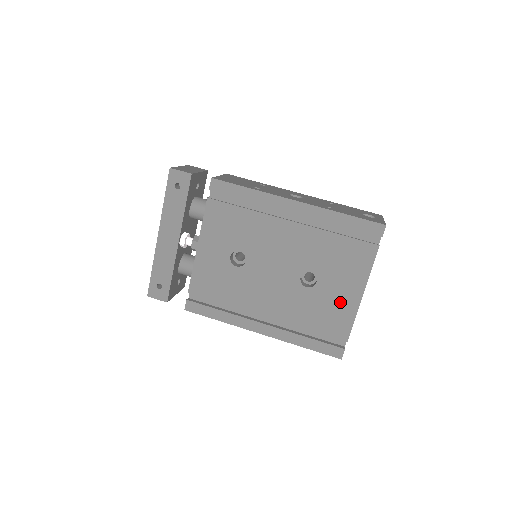
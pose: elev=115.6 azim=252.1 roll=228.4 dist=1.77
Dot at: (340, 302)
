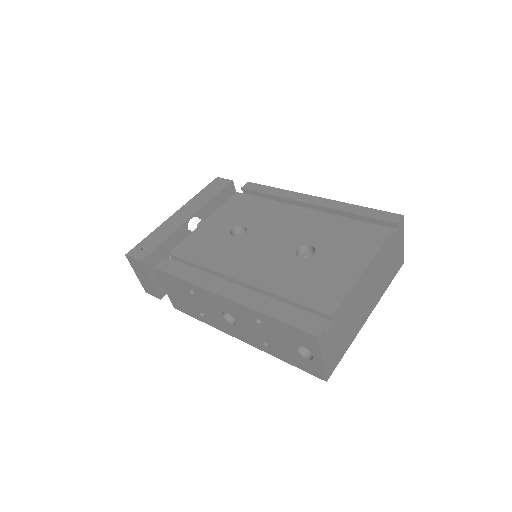
Dot at: (335, 273)
